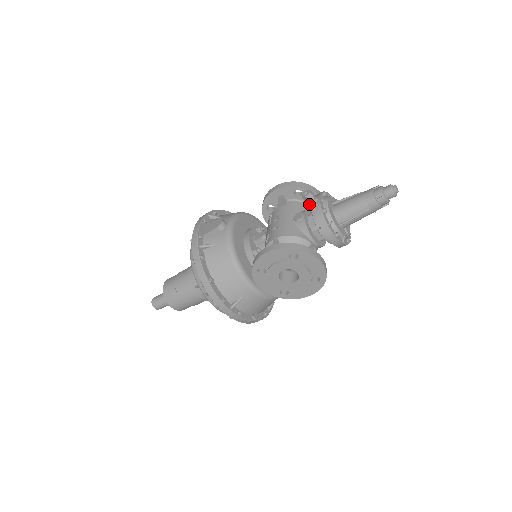
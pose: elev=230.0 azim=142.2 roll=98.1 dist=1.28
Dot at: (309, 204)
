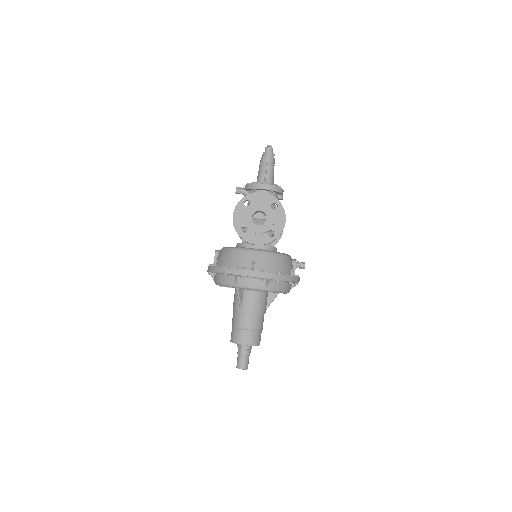
Dot at: (242, 192)
